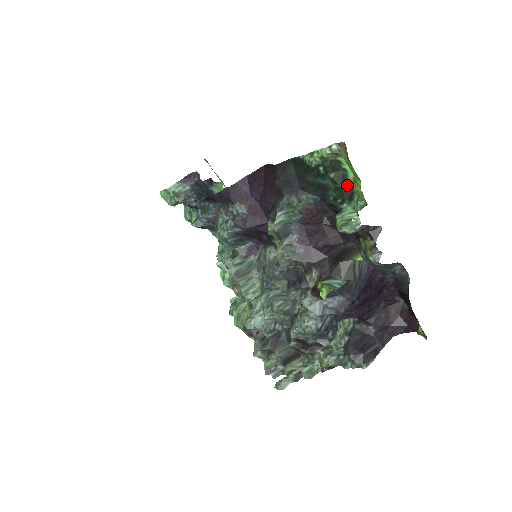
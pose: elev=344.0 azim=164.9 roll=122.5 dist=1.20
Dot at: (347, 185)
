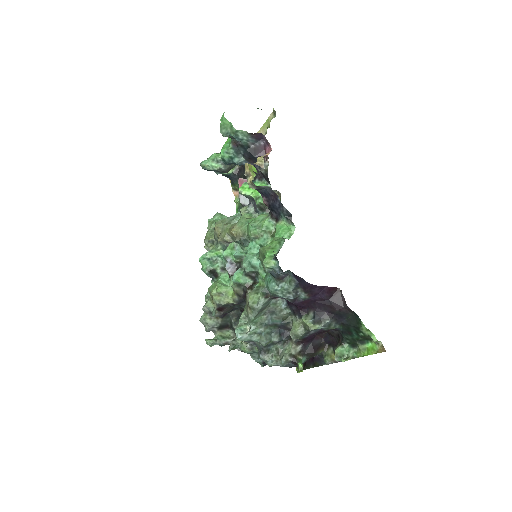
Dot at: (360, 345)
